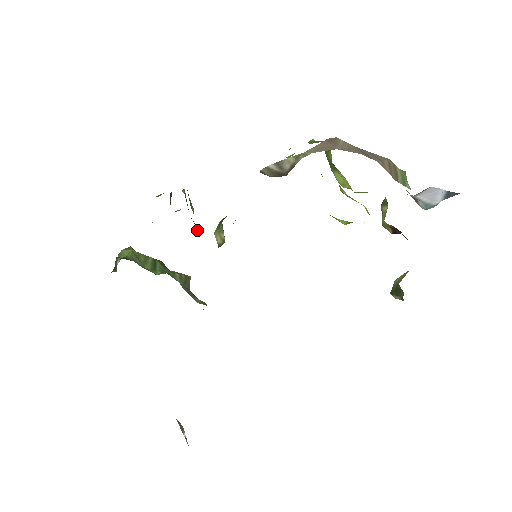
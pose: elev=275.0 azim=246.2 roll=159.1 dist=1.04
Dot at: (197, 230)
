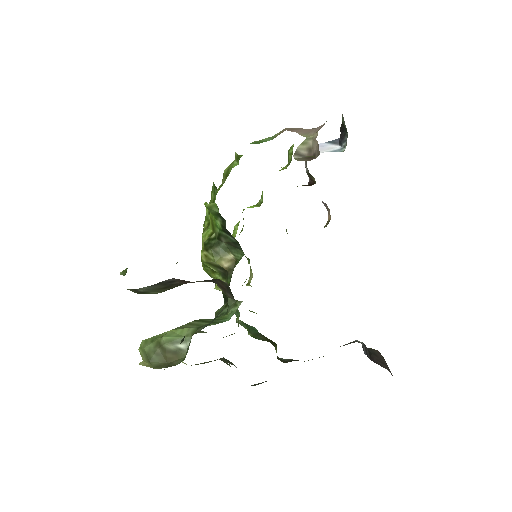
Dot at: occluded
